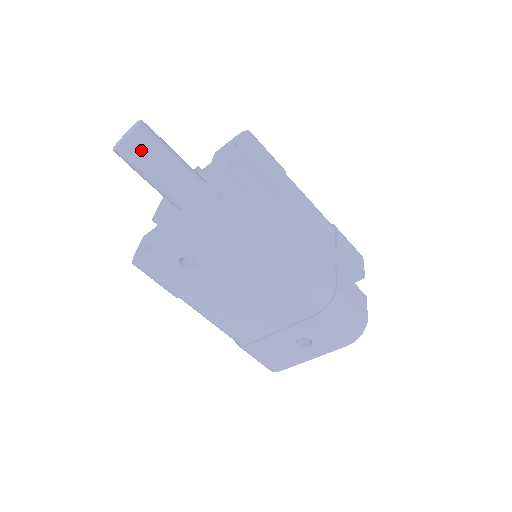
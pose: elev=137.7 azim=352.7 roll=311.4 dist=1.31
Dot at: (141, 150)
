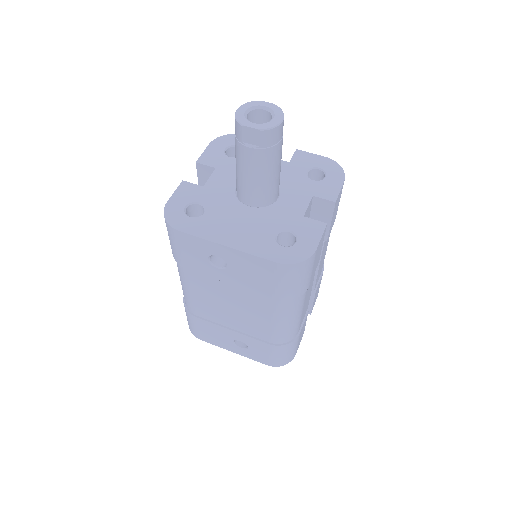
Dot at: (263, 147)
